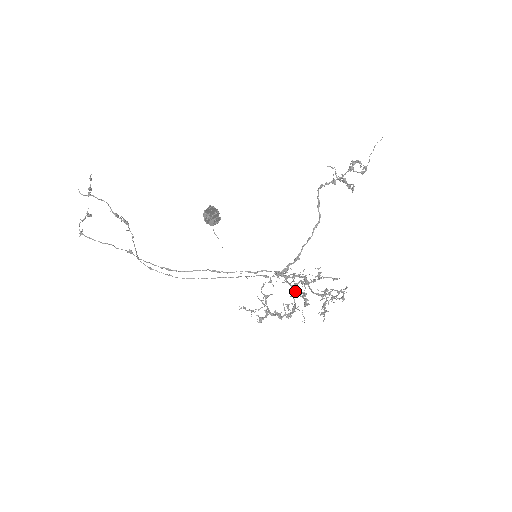
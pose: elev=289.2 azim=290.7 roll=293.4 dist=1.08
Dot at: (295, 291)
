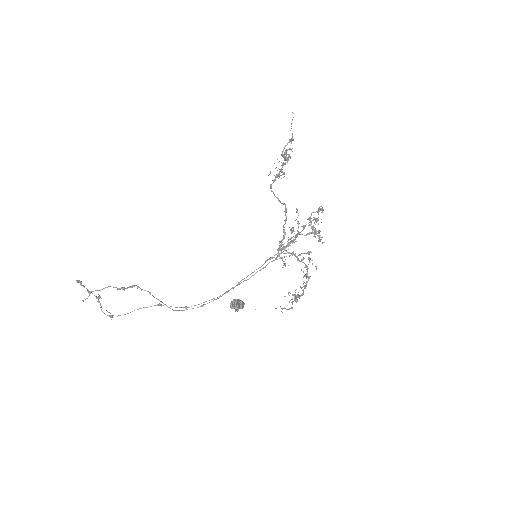
Dot at: occluded
